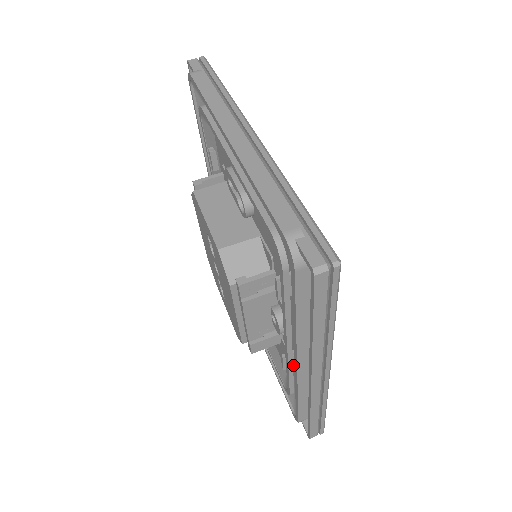
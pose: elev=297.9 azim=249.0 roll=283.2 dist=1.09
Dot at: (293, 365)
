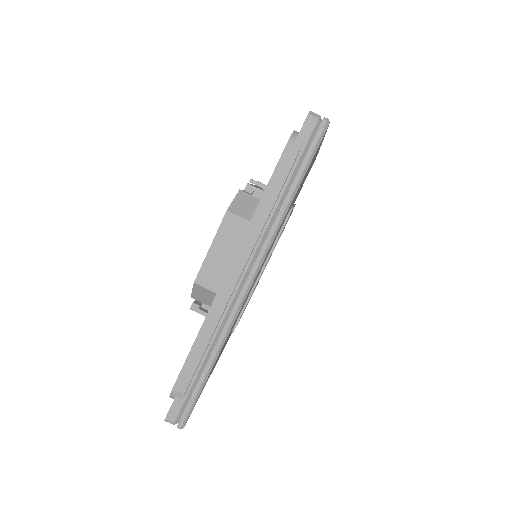
Dot at: occluded
